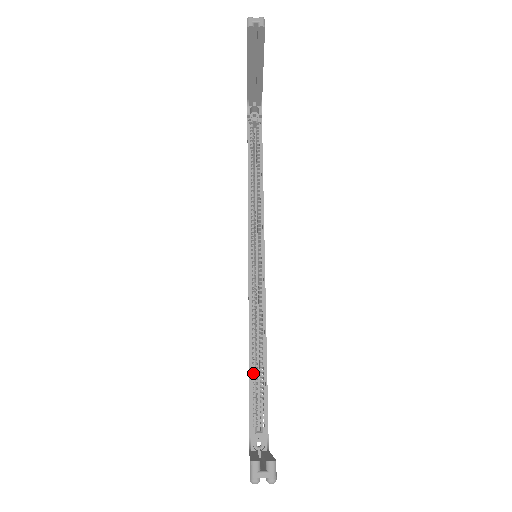
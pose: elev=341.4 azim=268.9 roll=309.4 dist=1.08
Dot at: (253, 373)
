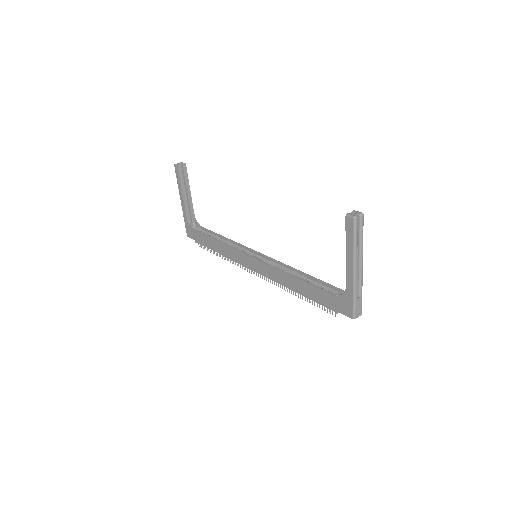
Dot at: (309, 288)
